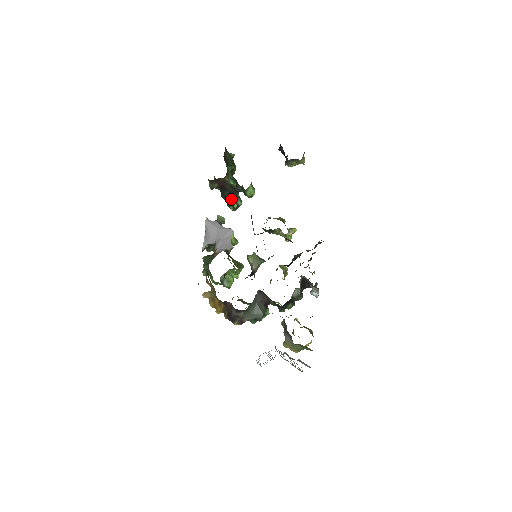
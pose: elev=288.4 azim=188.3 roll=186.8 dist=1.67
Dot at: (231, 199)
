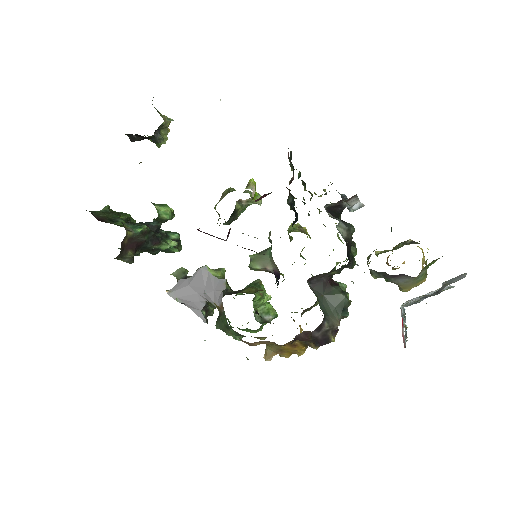
Dot at: (162, 244)
